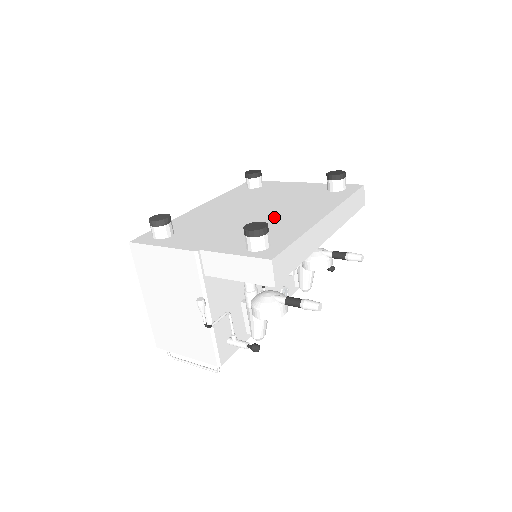
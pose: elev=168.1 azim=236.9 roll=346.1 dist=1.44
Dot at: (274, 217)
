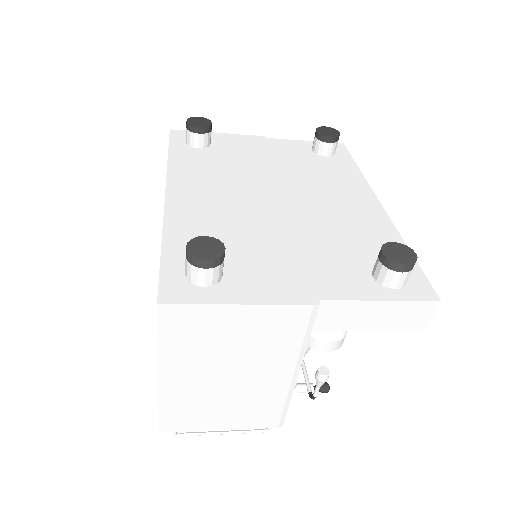
Dot at: (323, 212)
